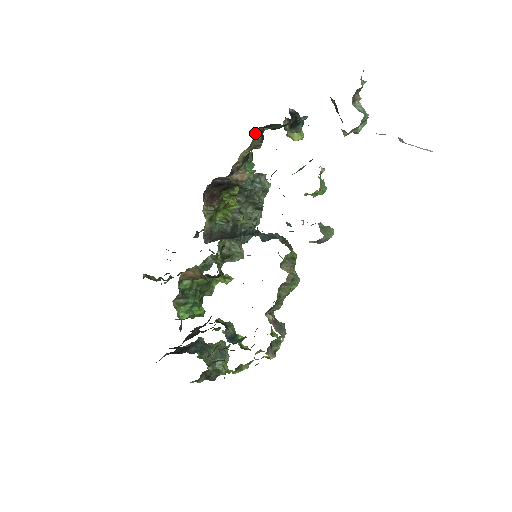
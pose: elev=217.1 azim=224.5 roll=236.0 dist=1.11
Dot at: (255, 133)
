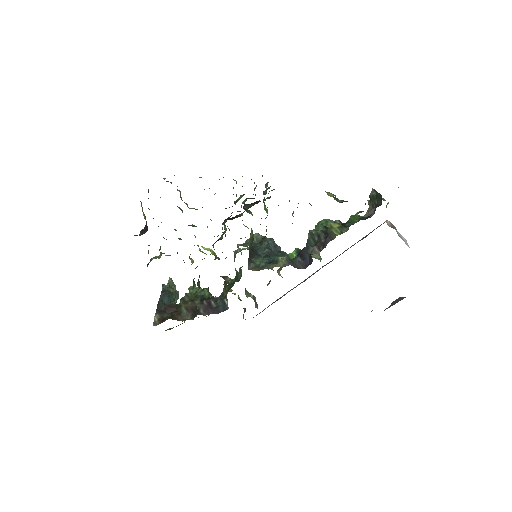
Dot at: occluded
